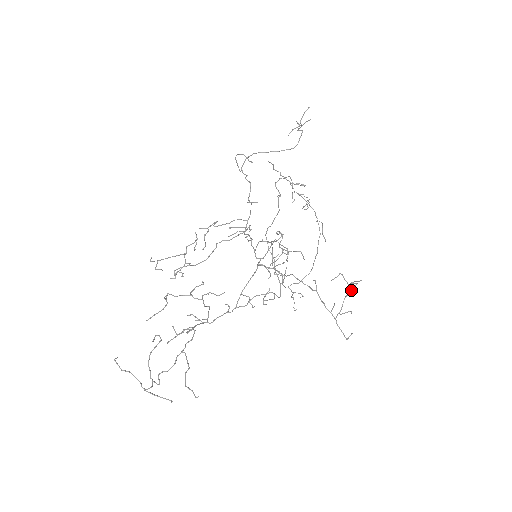
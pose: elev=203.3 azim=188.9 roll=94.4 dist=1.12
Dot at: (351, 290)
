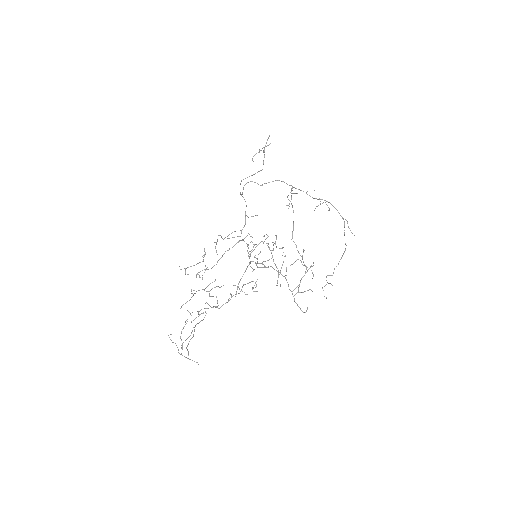
Dot at: (306, 272)
